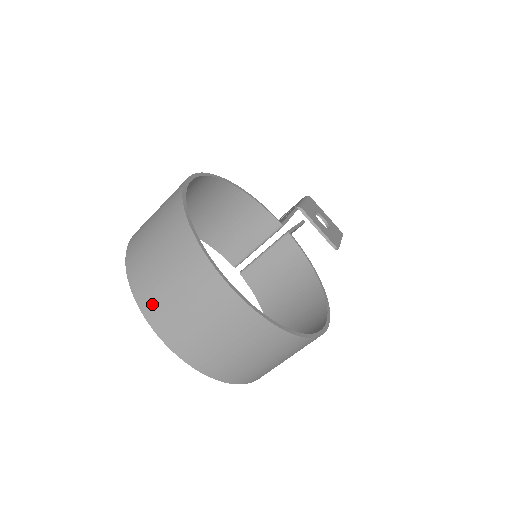
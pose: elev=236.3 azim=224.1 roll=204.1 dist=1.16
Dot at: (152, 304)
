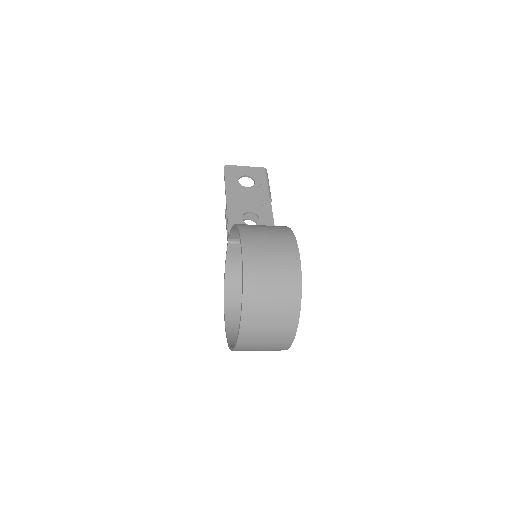
Dot at: (249, 331)
